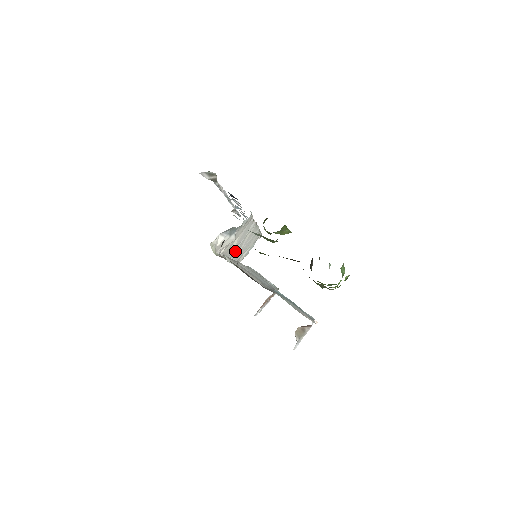
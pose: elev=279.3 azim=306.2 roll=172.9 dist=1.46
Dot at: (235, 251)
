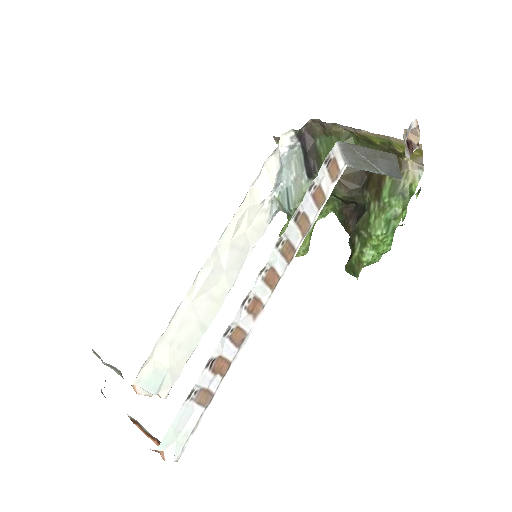
Dot at: (213, 264)
